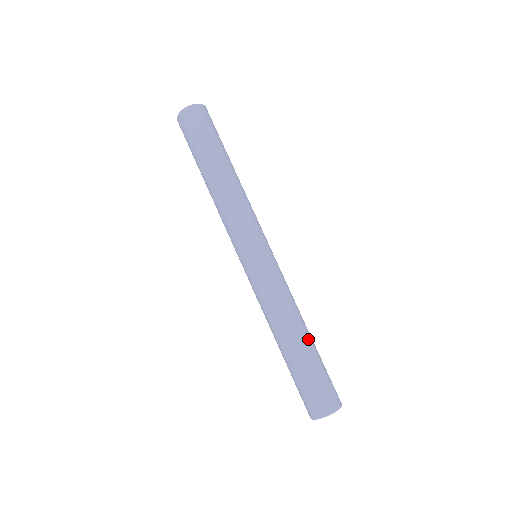
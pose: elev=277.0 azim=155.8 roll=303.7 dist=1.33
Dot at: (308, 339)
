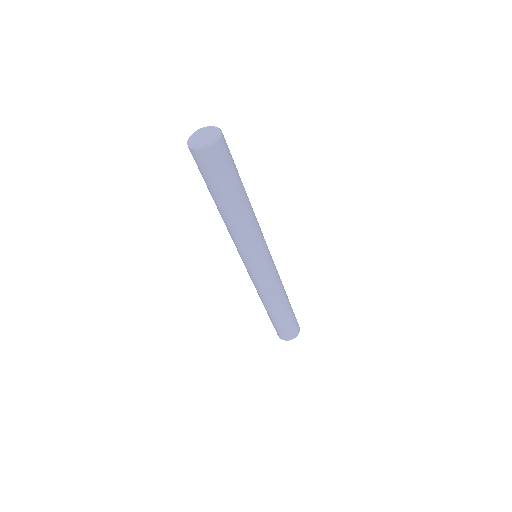
Dot at: (288, 303)
